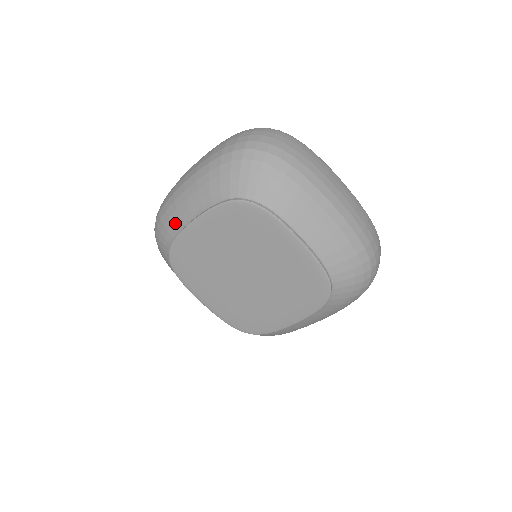
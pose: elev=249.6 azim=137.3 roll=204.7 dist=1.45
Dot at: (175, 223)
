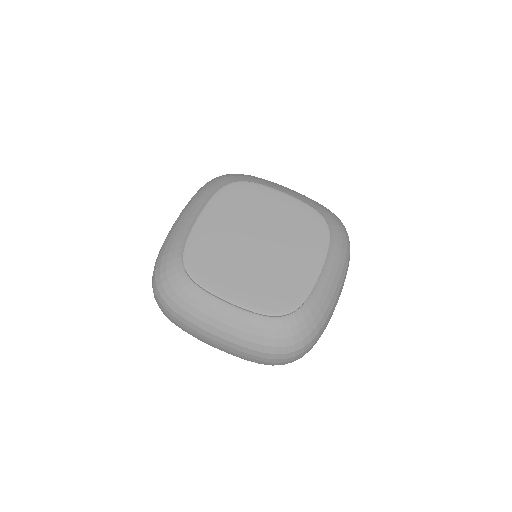
Dot at: (180, 238)
